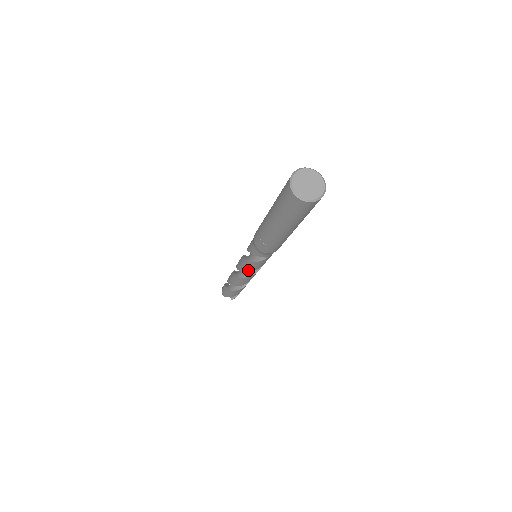
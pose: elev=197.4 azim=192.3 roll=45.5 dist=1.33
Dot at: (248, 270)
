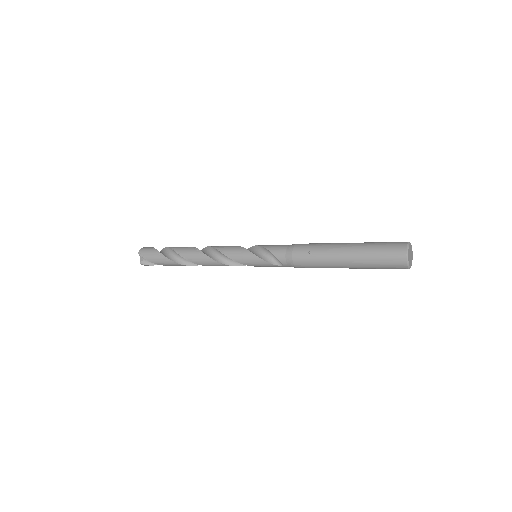
Dot at: (238, 259)
